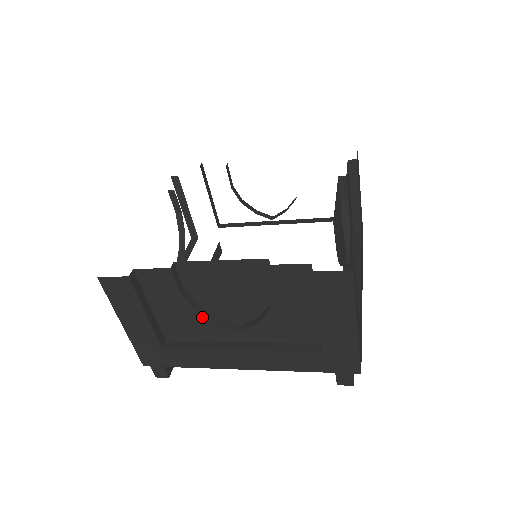
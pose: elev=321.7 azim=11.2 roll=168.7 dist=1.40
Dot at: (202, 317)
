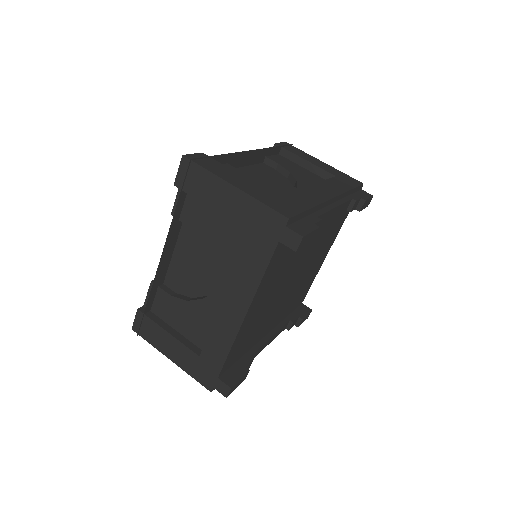
Dot at: (195, 302)
